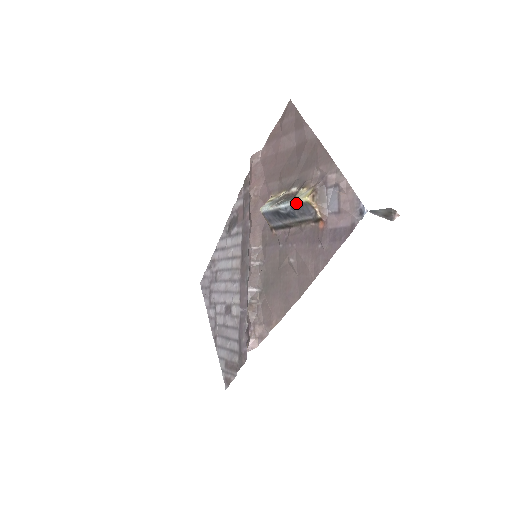
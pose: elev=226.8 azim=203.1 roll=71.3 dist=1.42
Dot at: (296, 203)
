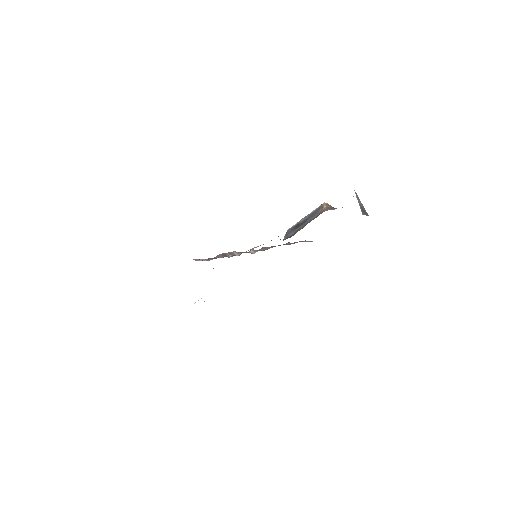
Dot at: (315, 210)
